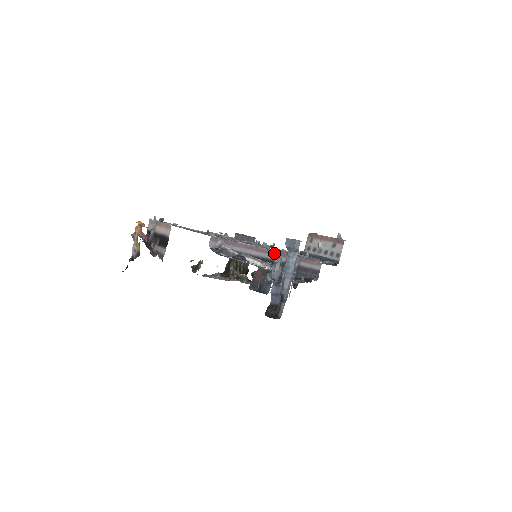
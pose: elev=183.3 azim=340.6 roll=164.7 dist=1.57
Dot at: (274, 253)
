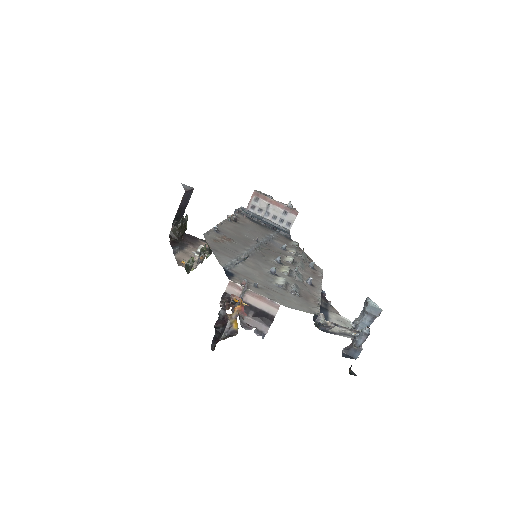
Dot at: occluded
